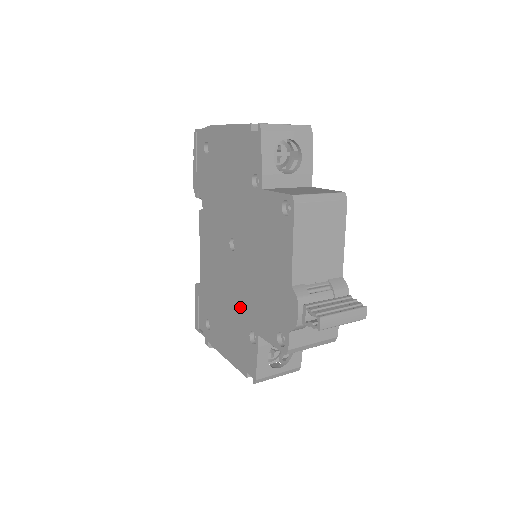
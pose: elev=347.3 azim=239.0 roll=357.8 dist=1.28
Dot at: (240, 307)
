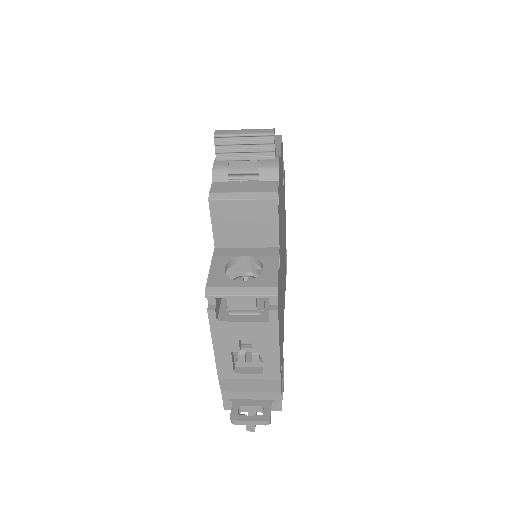
Dot at: occluded
